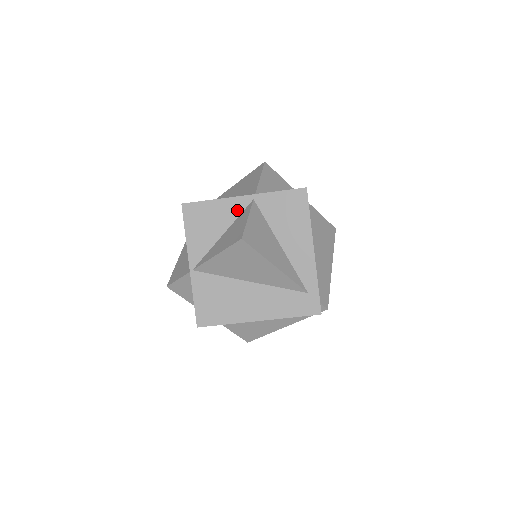
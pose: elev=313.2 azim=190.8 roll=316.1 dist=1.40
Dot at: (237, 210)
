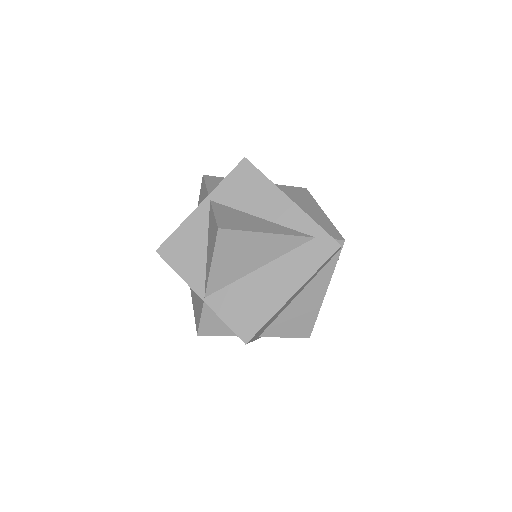
Dot at: (203, 219)
